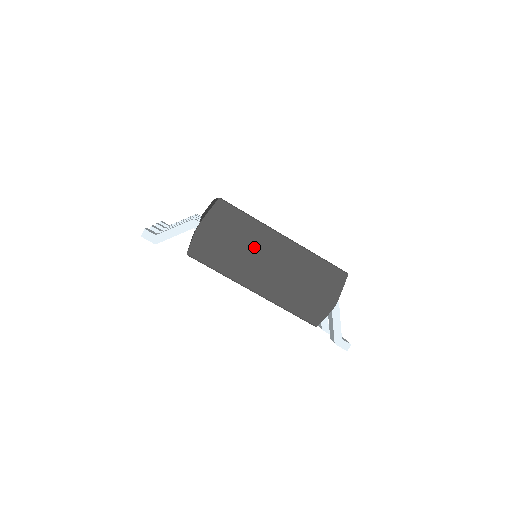
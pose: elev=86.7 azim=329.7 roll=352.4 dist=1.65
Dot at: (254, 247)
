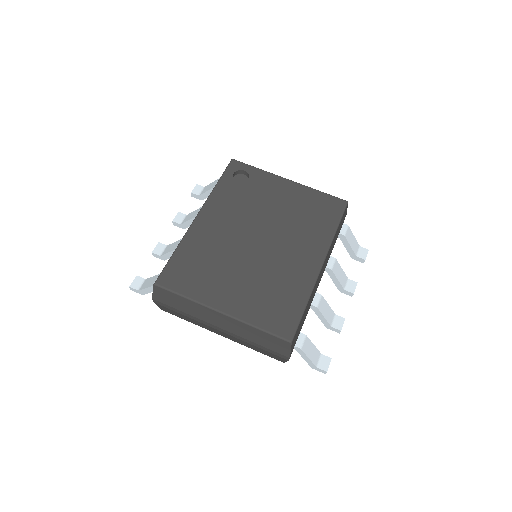
Dot at: (200, 316)
